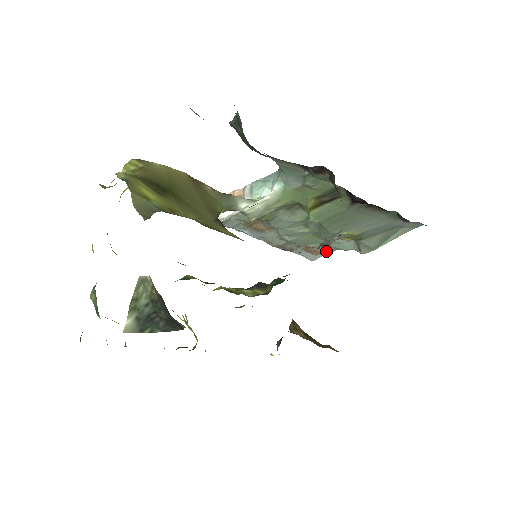
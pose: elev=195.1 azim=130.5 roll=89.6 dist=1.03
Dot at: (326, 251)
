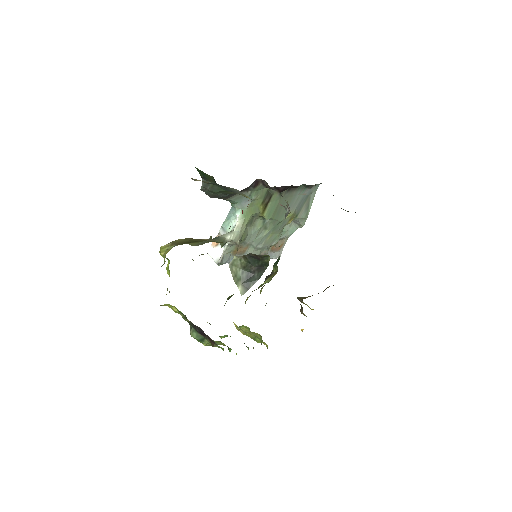
Dot at: (283, 243)
